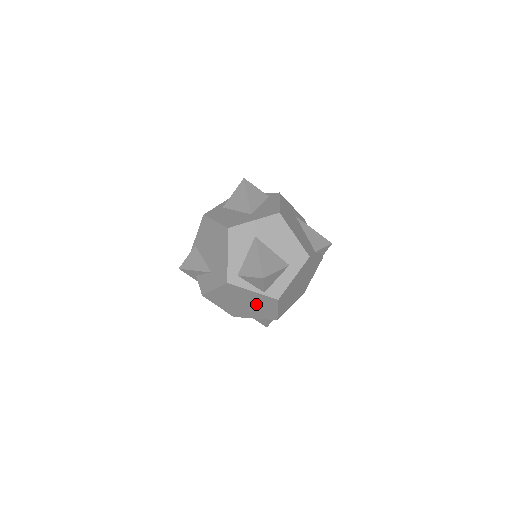
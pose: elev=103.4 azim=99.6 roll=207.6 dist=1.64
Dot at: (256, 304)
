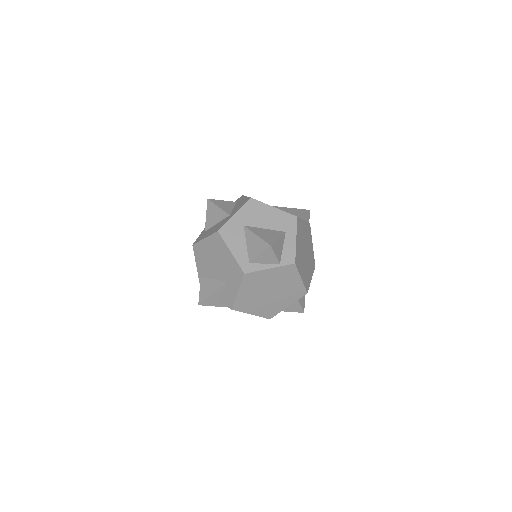
Dot at: (280, 285)
